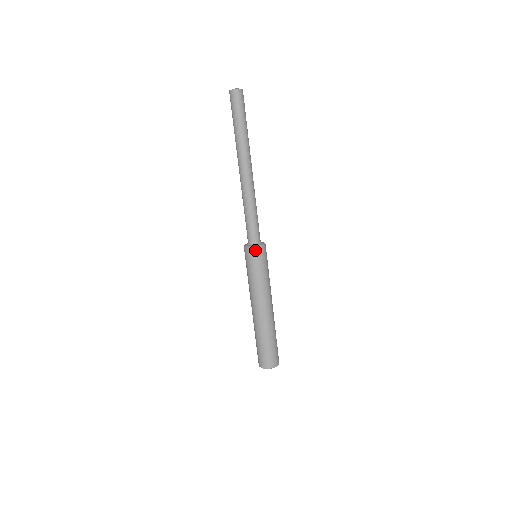
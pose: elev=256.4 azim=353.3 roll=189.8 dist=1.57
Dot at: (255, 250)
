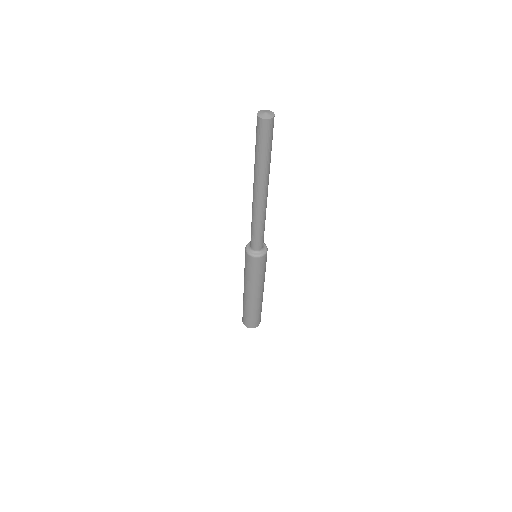
Dot at: (260, 258)
